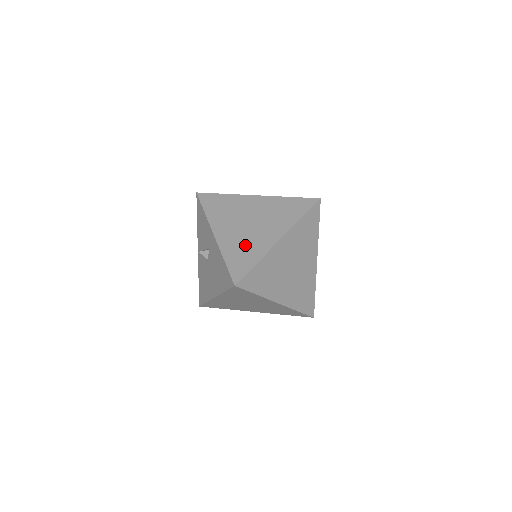
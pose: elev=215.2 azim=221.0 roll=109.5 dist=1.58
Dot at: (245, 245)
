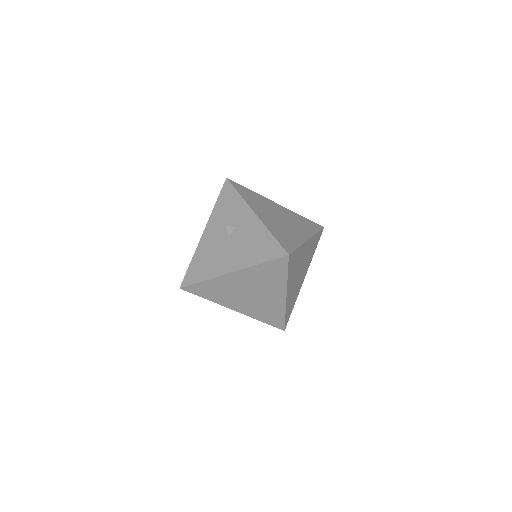
Dot at: (284, 231)
